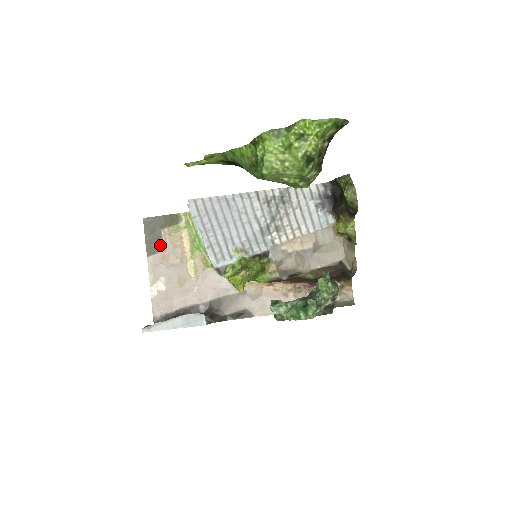
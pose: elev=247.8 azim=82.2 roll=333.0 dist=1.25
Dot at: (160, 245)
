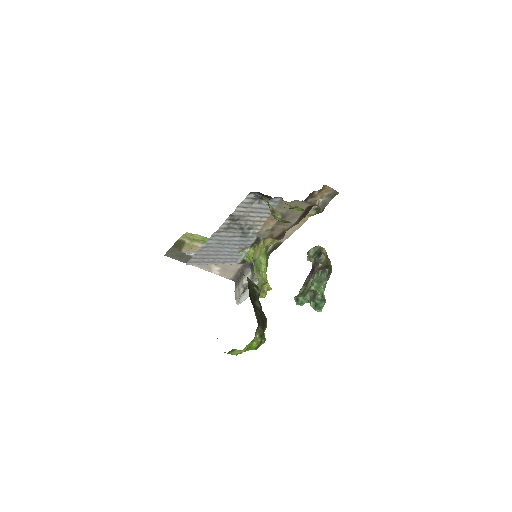
Dot at: (190, 257)
